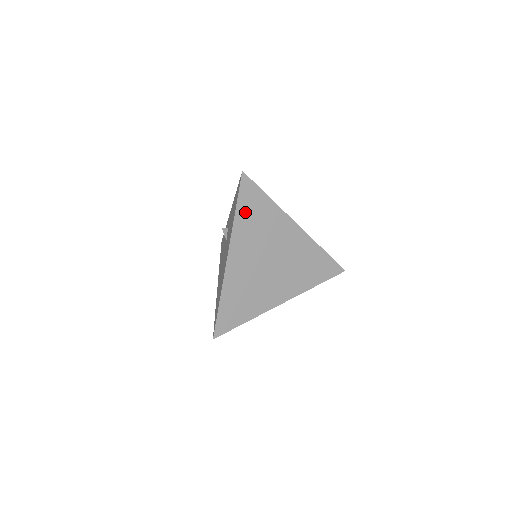
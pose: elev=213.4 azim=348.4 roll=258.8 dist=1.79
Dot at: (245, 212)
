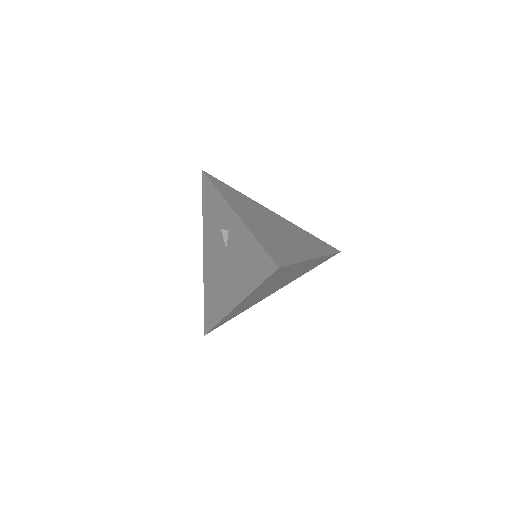
Dot at: (266, 283)
